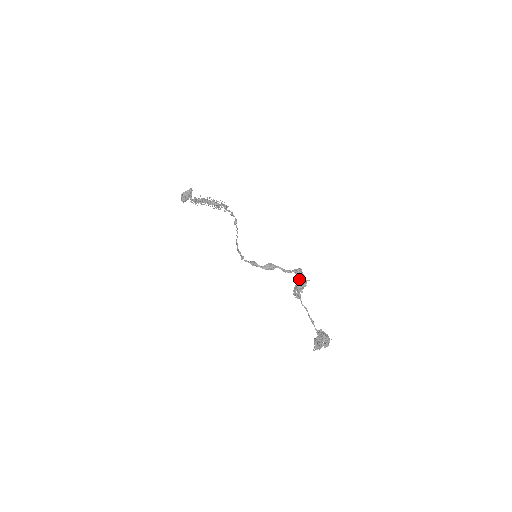
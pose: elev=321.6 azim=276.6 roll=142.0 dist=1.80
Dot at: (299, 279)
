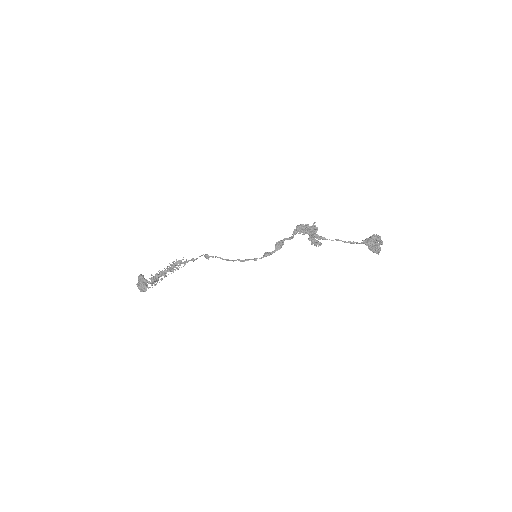
Dot at: (307, 230)
